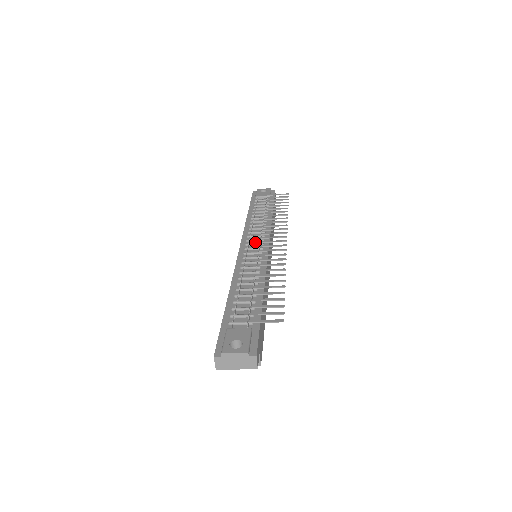
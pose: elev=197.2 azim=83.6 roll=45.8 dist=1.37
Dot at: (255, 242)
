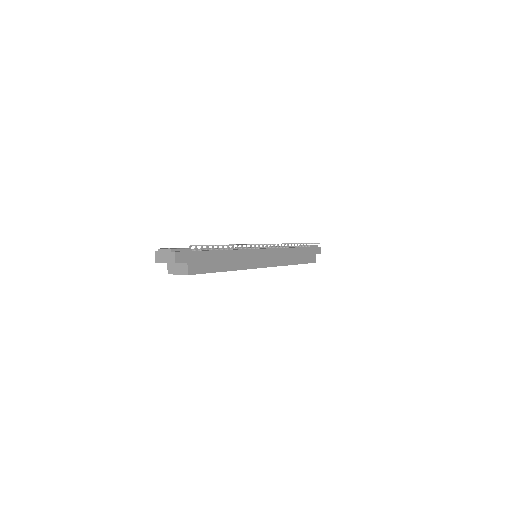
Dot at: occluded
